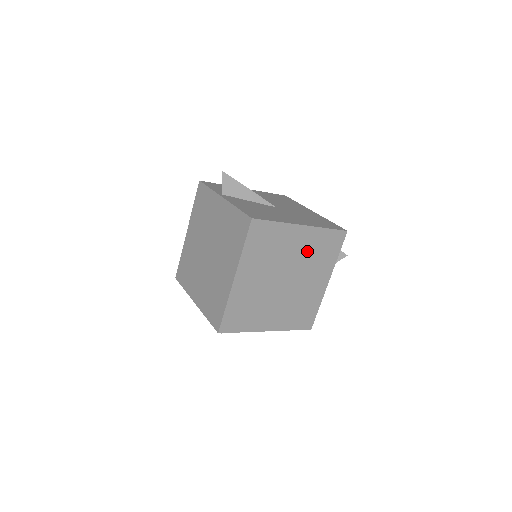
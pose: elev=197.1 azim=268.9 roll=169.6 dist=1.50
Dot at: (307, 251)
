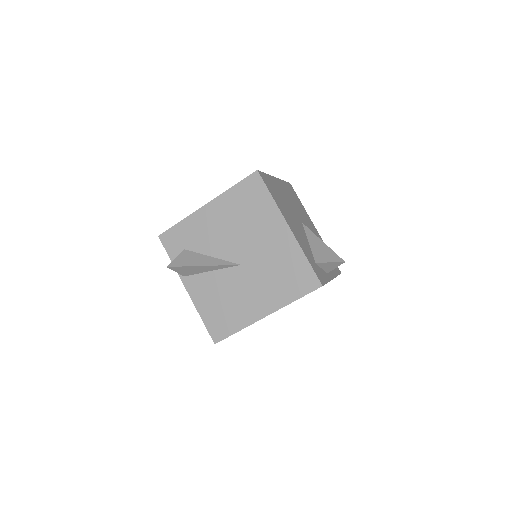
Dot at: occluded
